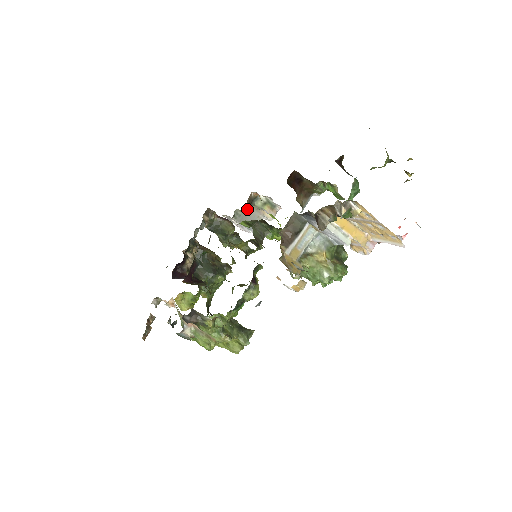
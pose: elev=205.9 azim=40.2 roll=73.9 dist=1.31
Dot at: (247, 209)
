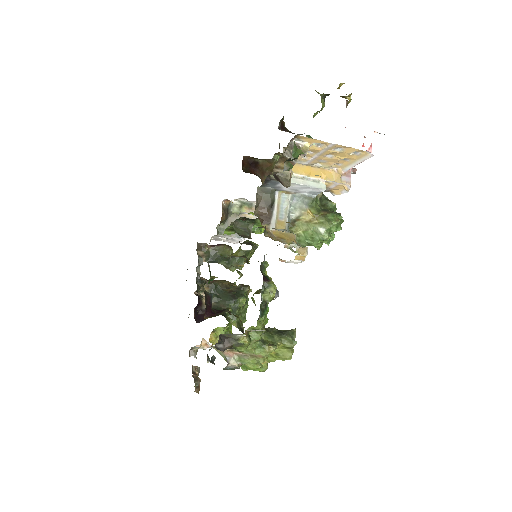
Dot at: (227, 220)
